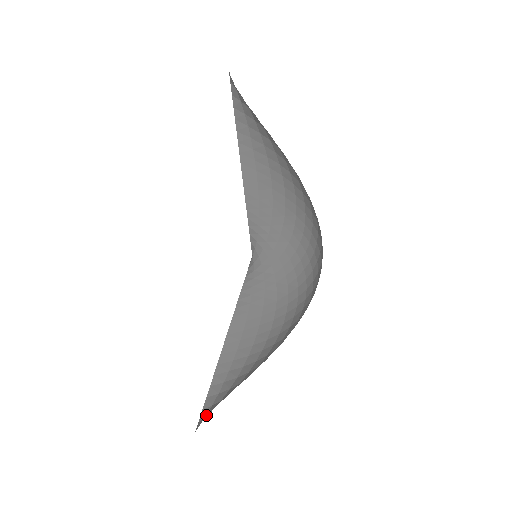
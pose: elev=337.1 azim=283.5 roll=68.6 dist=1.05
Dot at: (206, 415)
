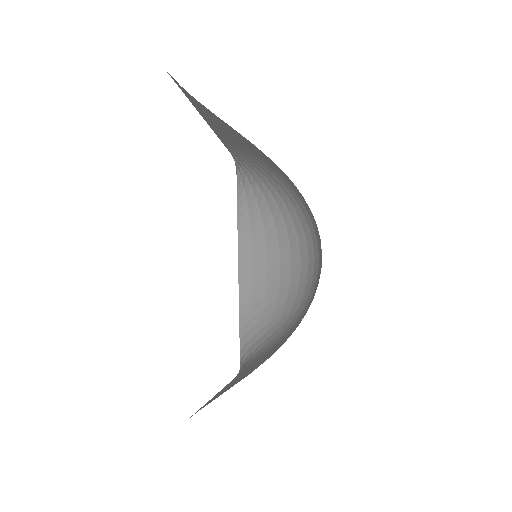
Dot at: occluded
